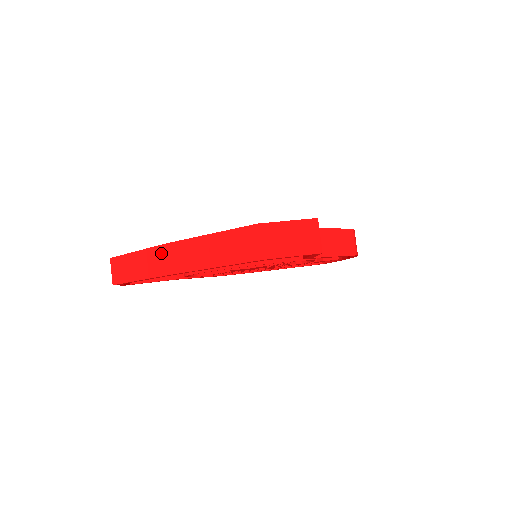
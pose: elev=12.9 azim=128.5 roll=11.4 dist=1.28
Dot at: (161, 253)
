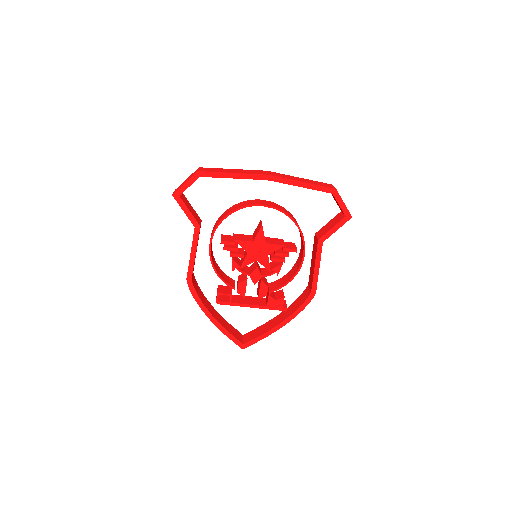
Dot at: (262, 171)
